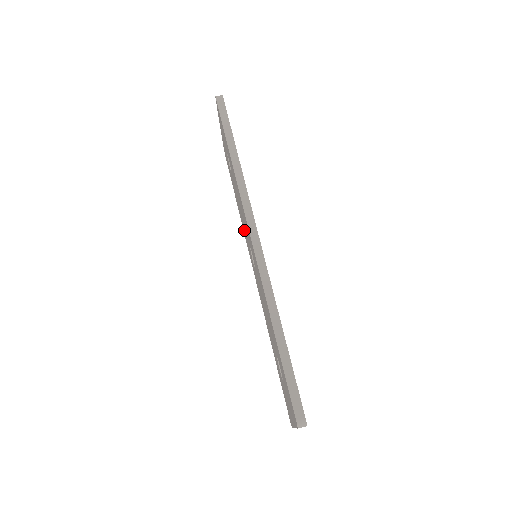
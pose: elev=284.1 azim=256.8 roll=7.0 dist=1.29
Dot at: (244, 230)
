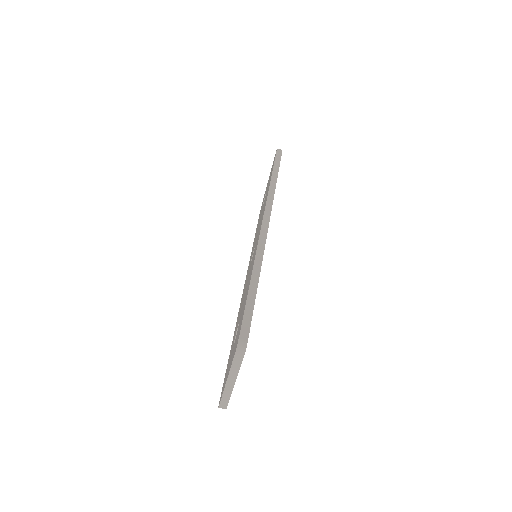
Dot at: occluded
